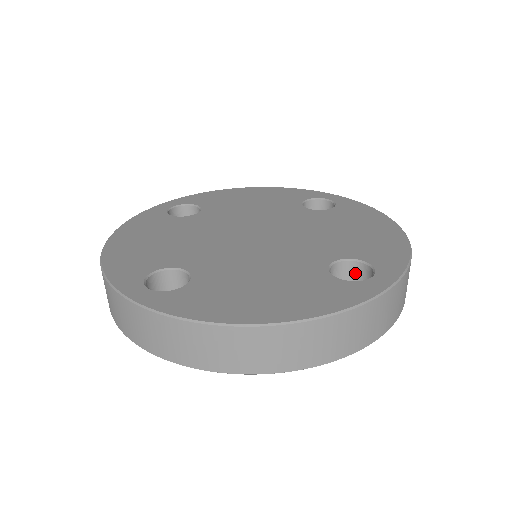
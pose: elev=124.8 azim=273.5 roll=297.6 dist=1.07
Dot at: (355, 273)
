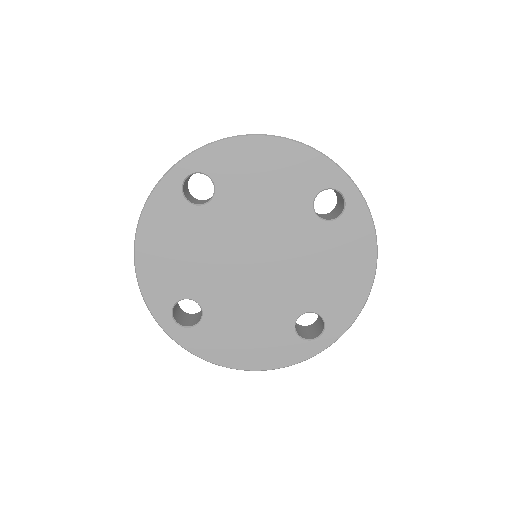
Dot at: occluded
